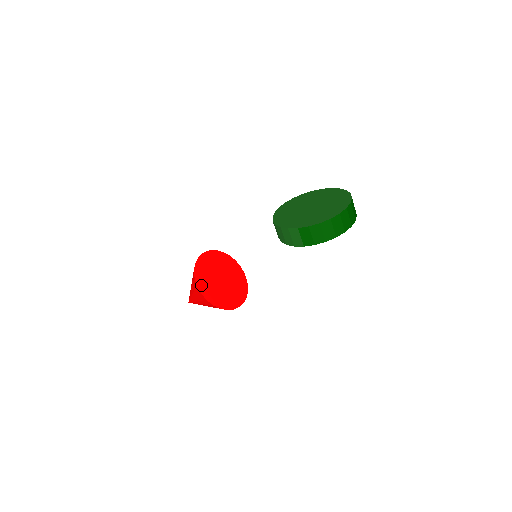
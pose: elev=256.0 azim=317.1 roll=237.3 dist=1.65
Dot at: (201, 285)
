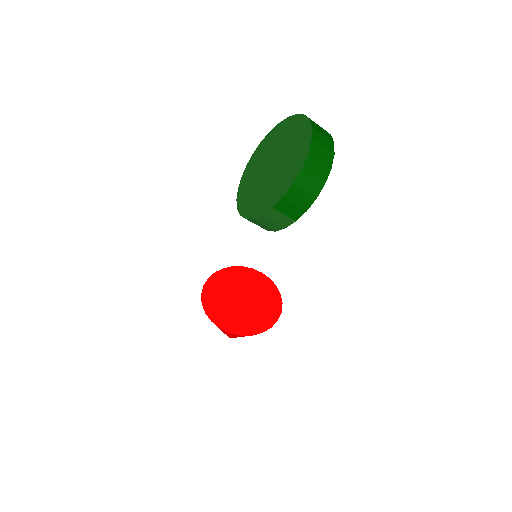
Dot at: (224, 324)
